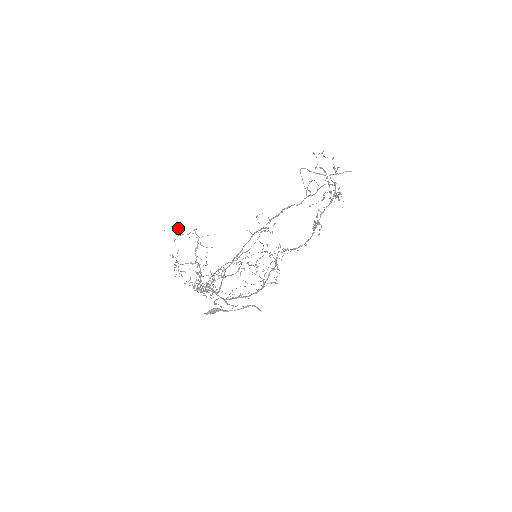
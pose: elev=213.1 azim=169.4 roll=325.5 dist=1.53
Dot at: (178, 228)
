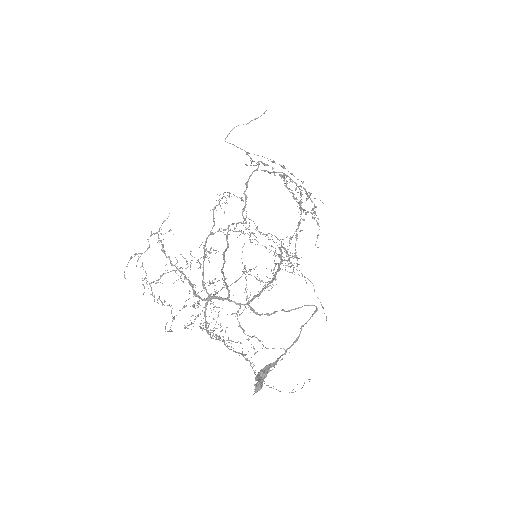
Dot at: occluded
